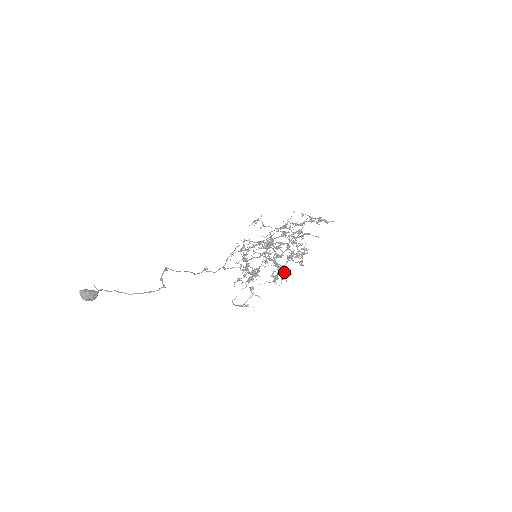
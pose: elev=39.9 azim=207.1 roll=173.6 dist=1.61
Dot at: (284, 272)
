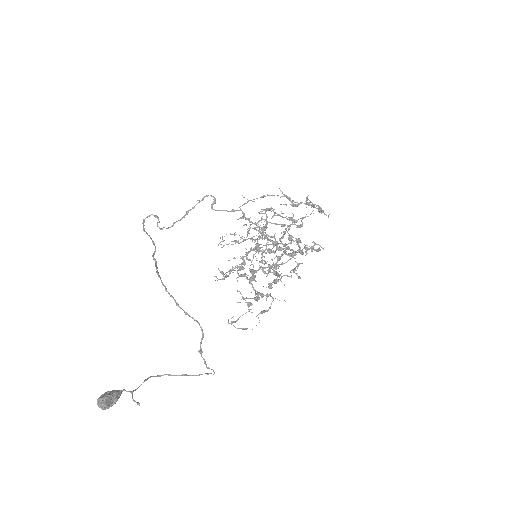
Dot at: occluded
